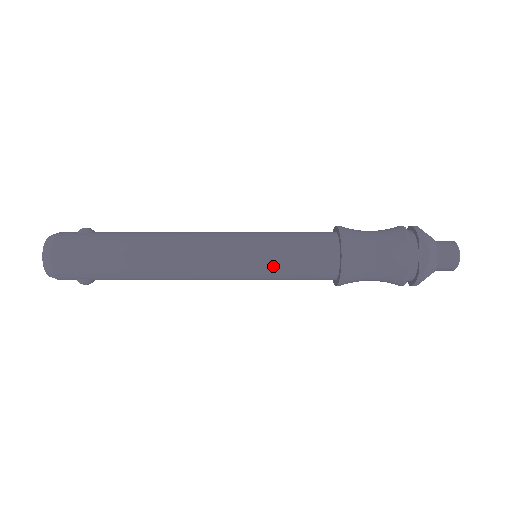
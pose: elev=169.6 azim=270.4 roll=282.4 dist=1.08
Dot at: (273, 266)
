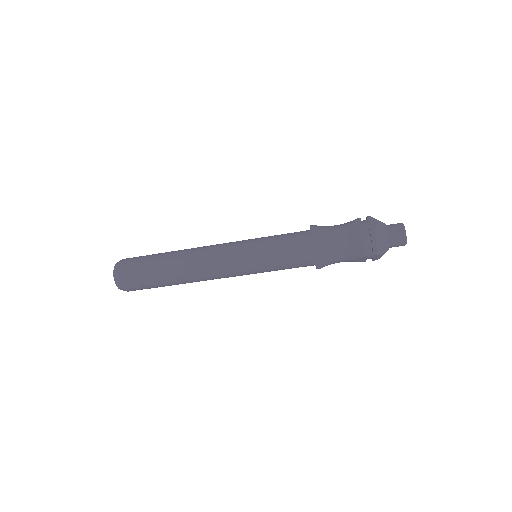
Dot at: (264, 249)
